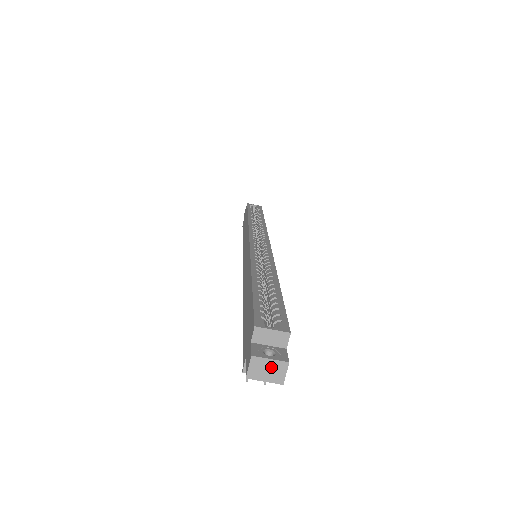
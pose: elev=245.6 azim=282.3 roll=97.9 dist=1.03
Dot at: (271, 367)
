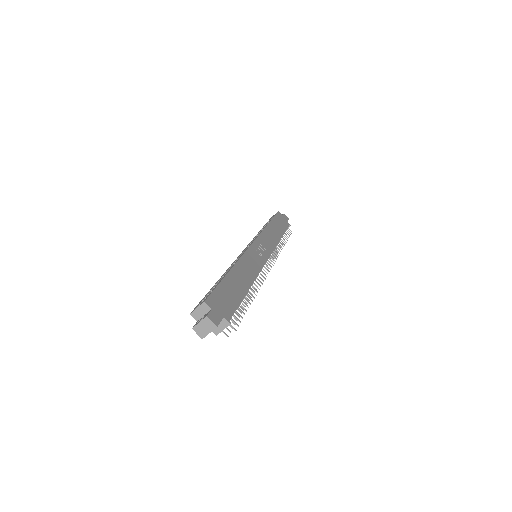
Dot at: (204, 325)
